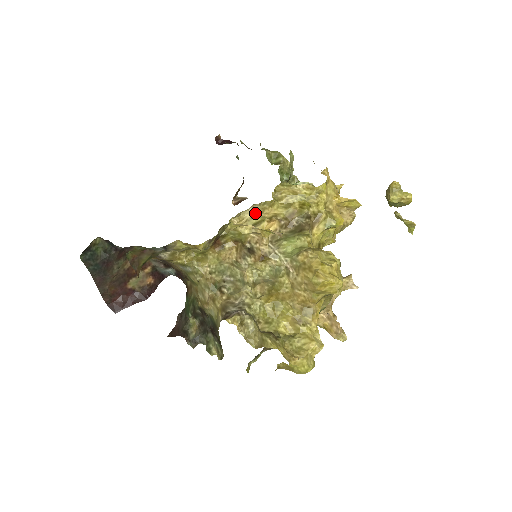
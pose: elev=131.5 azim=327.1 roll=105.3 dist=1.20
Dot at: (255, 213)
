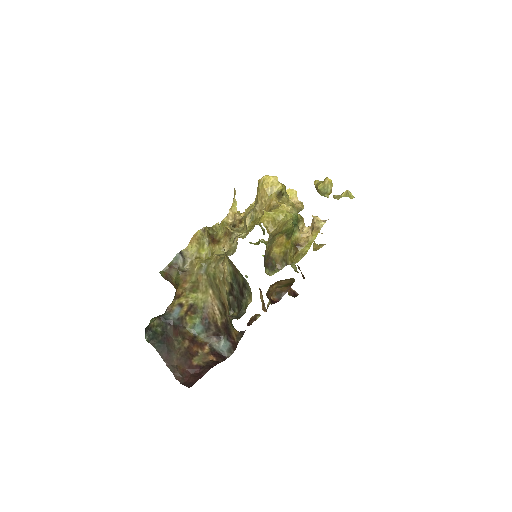
Dot at: occluded
